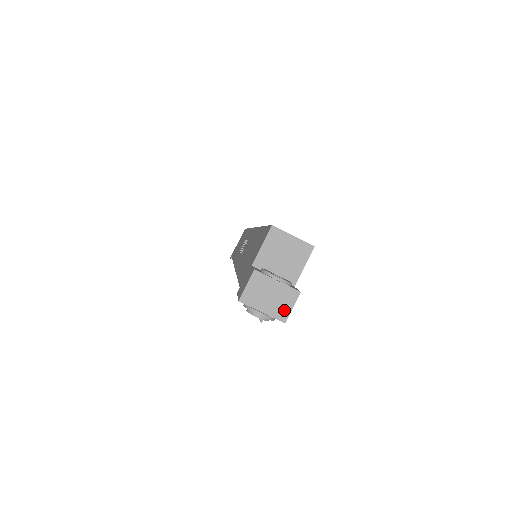
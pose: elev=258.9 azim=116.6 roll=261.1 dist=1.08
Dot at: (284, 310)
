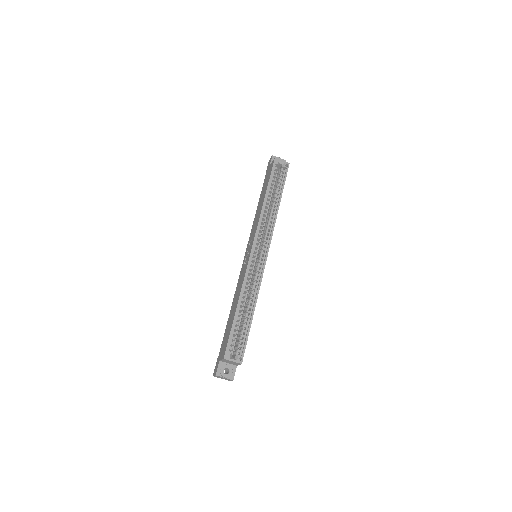
Dot at: (229, 380)
